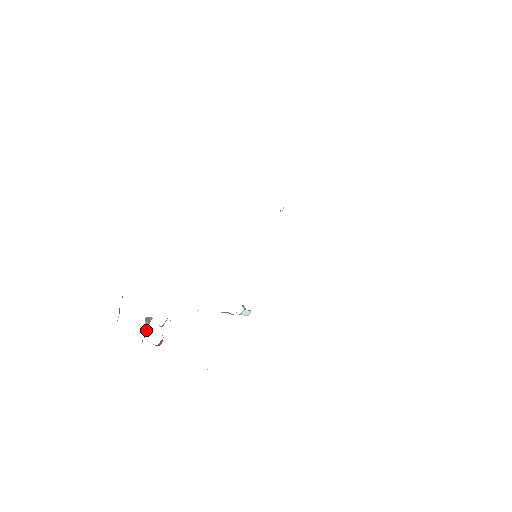
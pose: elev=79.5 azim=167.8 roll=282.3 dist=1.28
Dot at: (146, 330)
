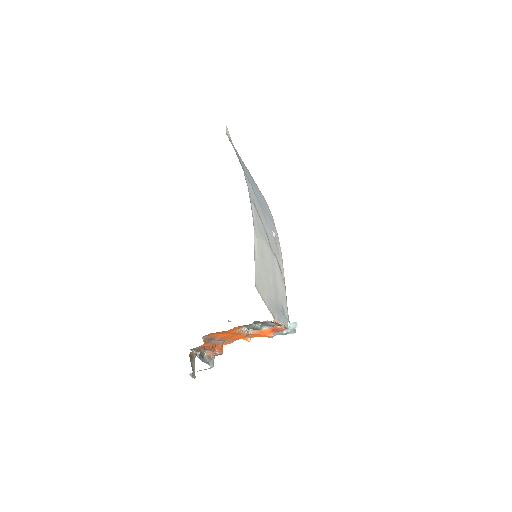
Dot at: (209, 364)
